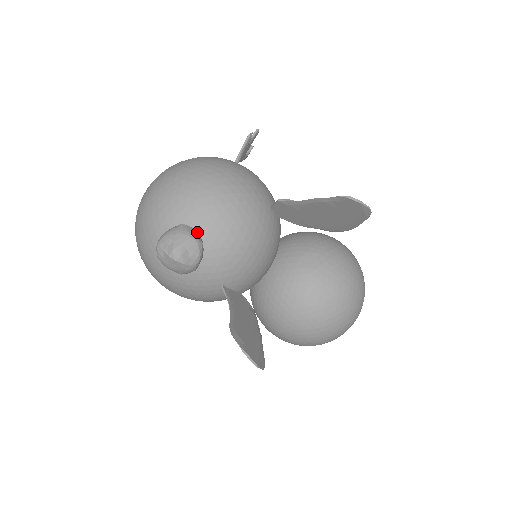
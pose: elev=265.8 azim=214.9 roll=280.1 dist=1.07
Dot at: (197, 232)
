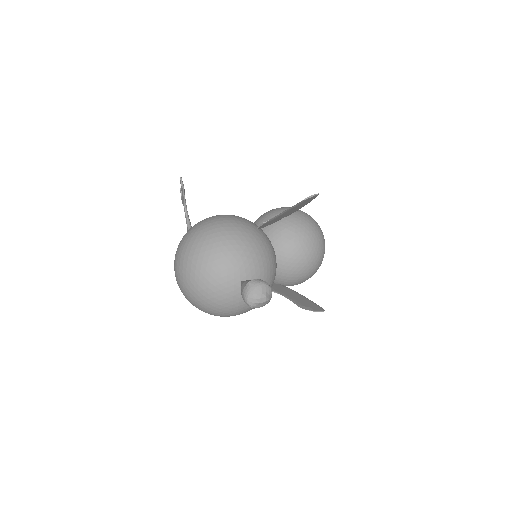
Dot at: (258, 279)
